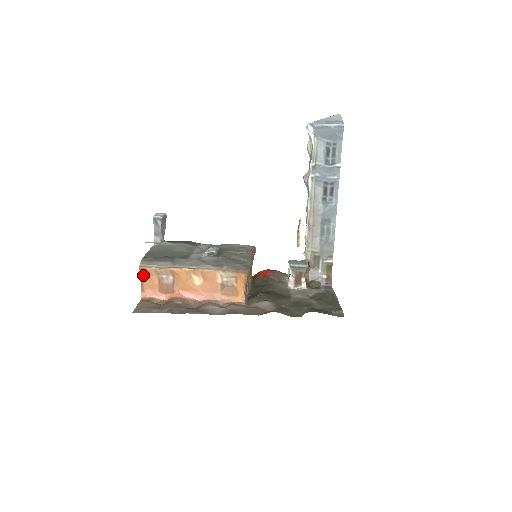
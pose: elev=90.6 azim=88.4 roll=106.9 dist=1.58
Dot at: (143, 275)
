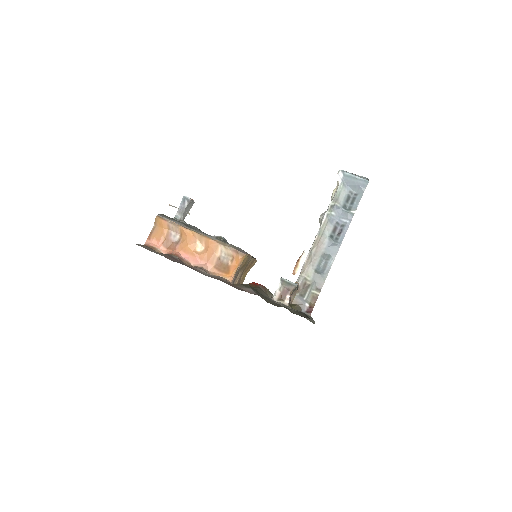
Dot at: (156, 225)
